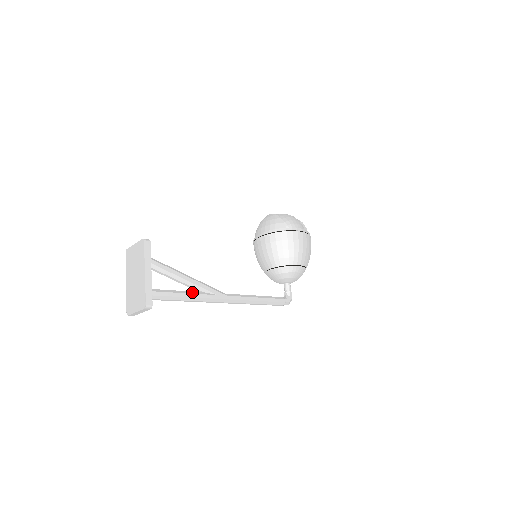
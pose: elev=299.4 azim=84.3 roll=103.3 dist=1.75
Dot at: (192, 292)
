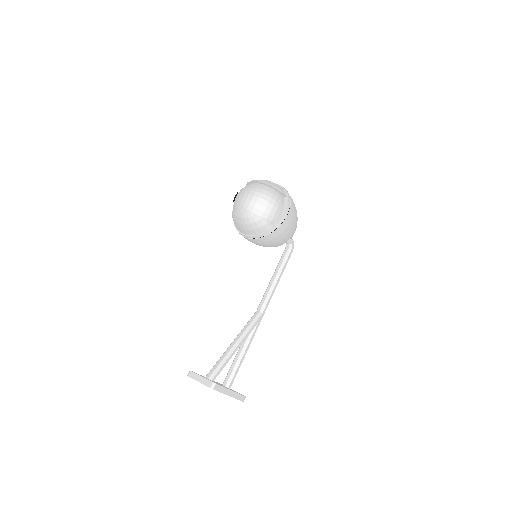
Dot at: (246, 345)
